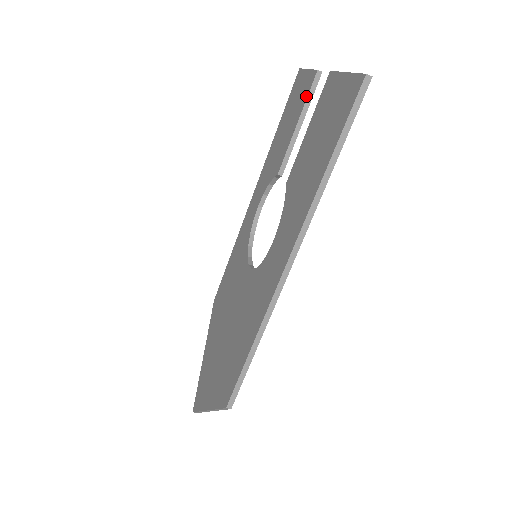
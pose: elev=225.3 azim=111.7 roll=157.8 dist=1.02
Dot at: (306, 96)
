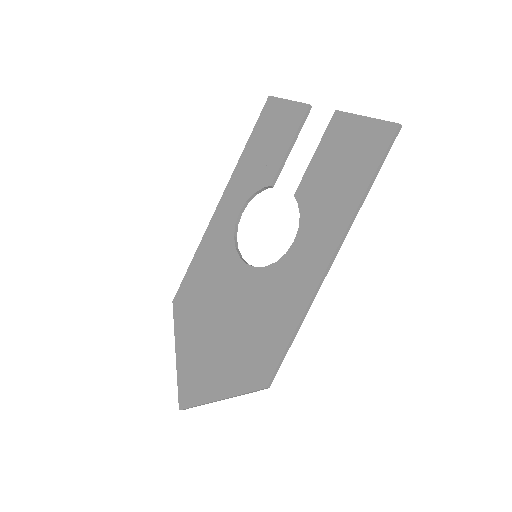
Dot at: (298, 123)
